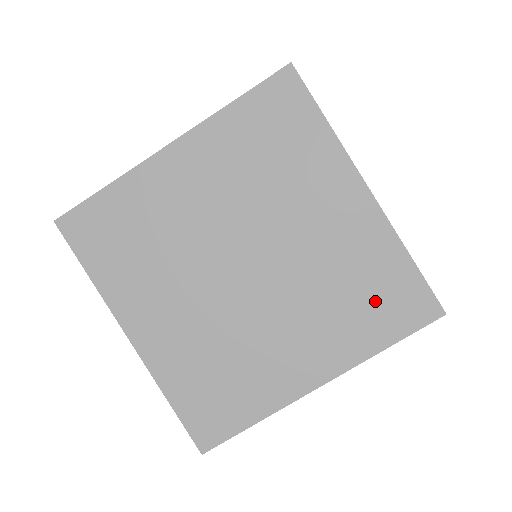
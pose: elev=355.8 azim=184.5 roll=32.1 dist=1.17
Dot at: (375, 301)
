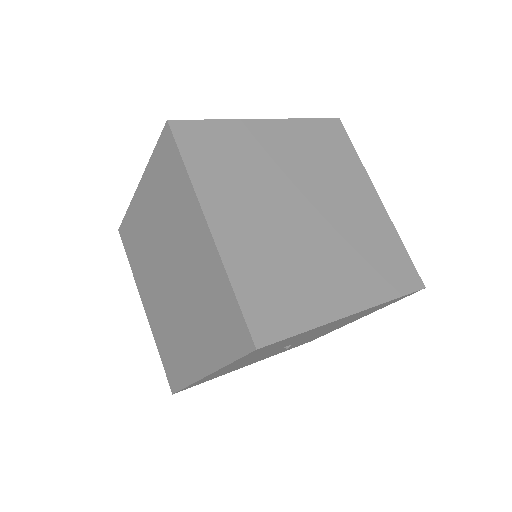
Dot at: (221, 322)
